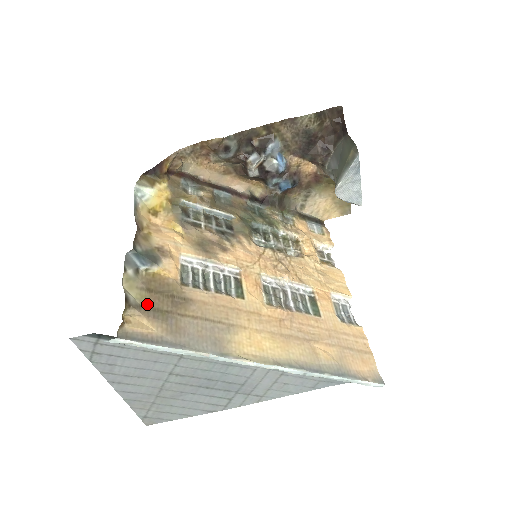
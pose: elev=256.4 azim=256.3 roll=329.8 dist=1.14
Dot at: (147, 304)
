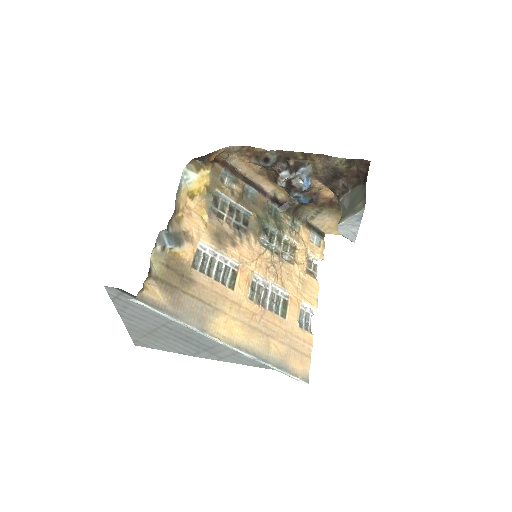
Dot at: (163, 277)
